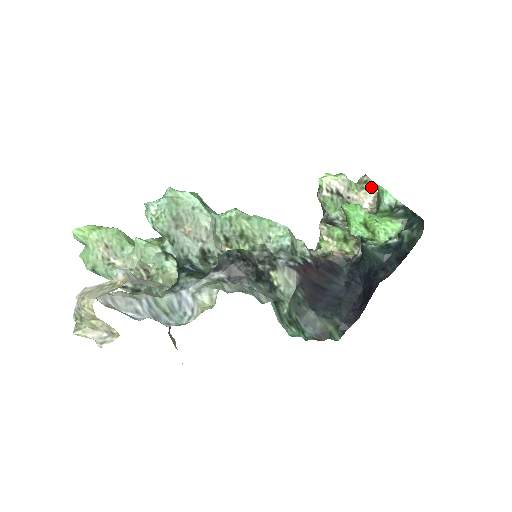
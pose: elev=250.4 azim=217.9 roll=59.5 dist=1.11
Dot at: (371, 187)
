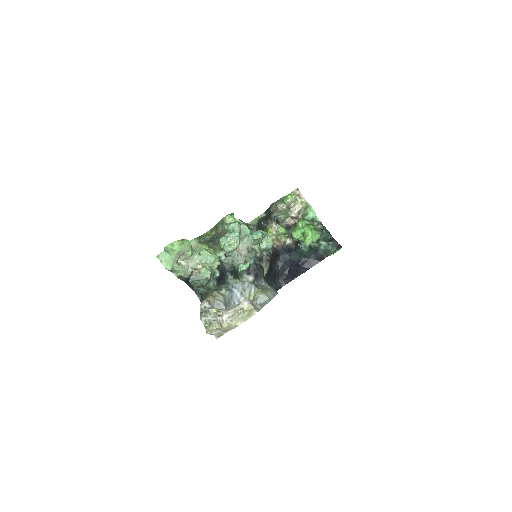
Dot at: (302, 201)
